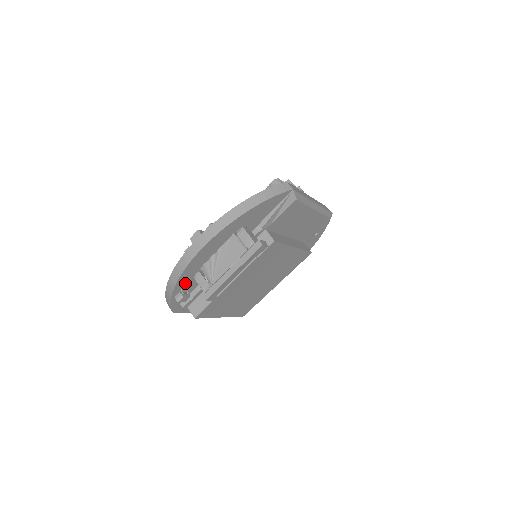
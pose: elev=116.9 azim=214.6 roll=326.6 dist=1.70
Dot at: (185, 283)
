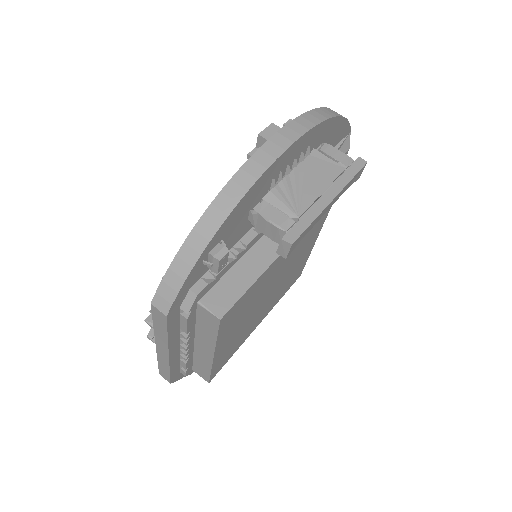
Dot at: (230, 226)
